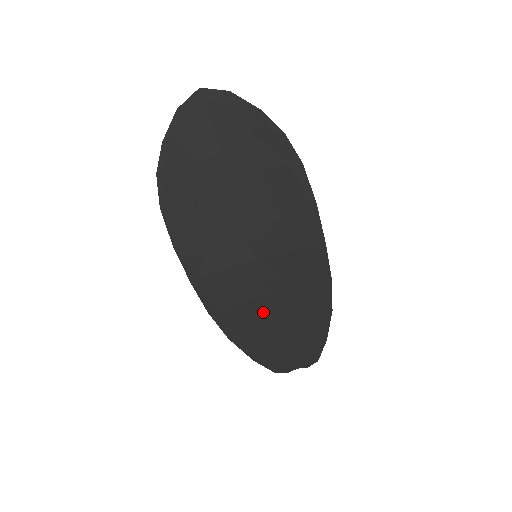
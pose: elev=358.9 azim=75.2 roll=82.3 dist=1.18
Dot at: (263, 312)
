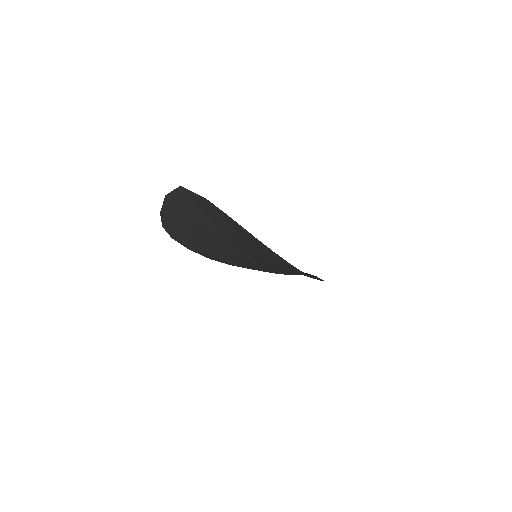
Dot at: (271, 268)
